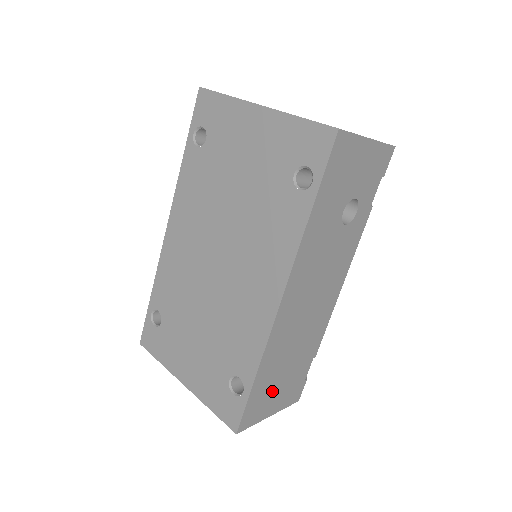
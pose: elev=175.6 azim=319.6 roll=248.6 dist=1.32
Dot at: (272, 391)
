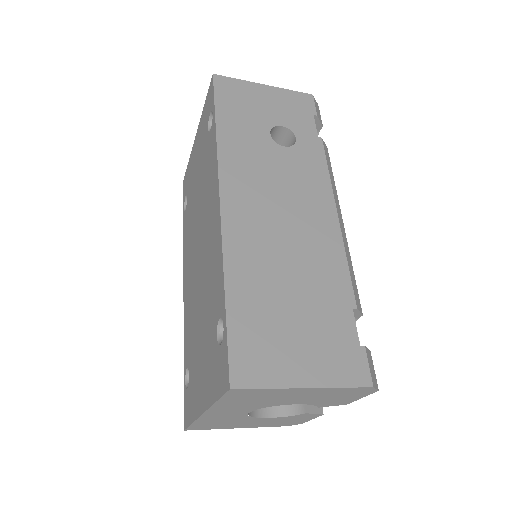
Dot at: (280, 335)
